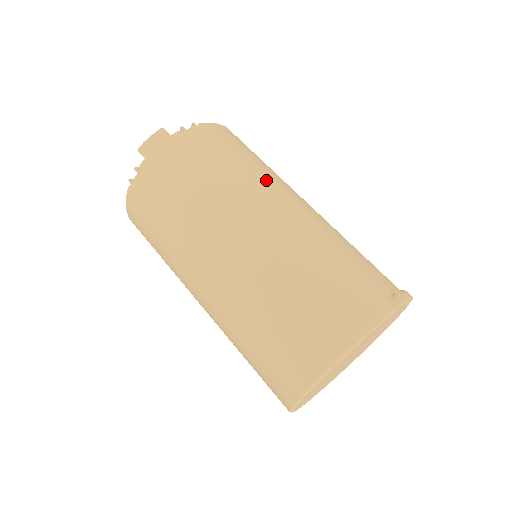
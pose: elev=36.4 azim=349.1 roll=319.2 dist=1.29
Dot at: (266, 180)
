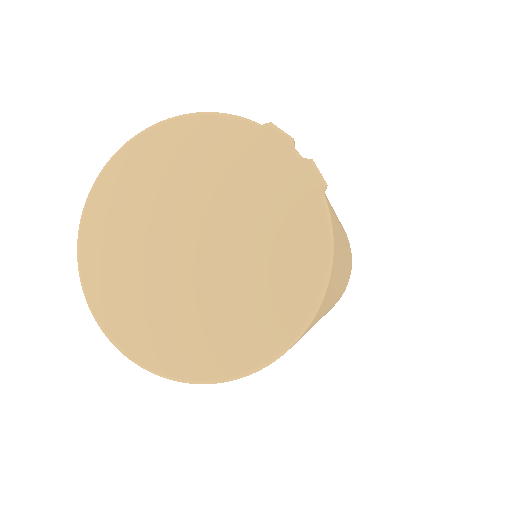
Dot at: occluded
